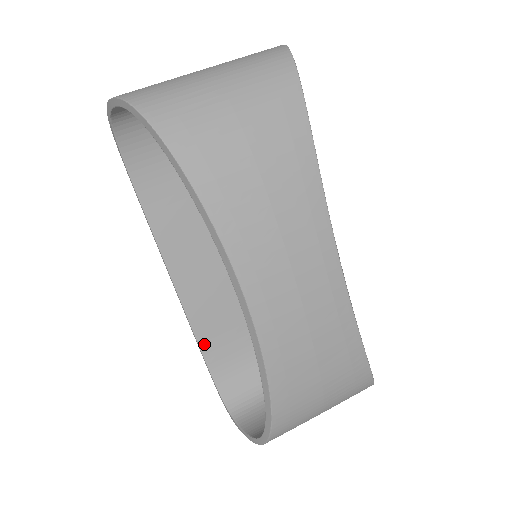
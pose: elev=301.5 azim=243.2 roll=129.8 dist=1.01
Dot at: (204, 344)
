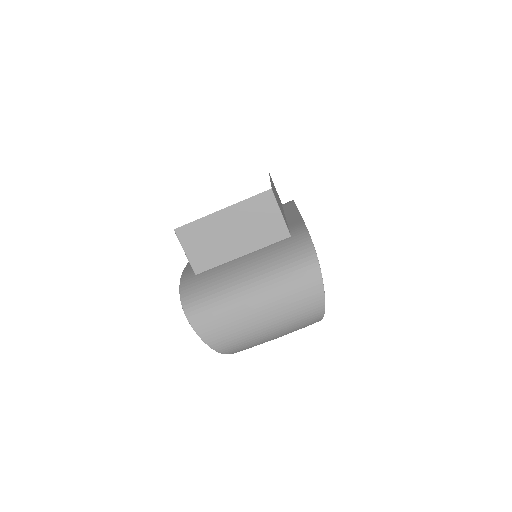
Dot at: occluded
